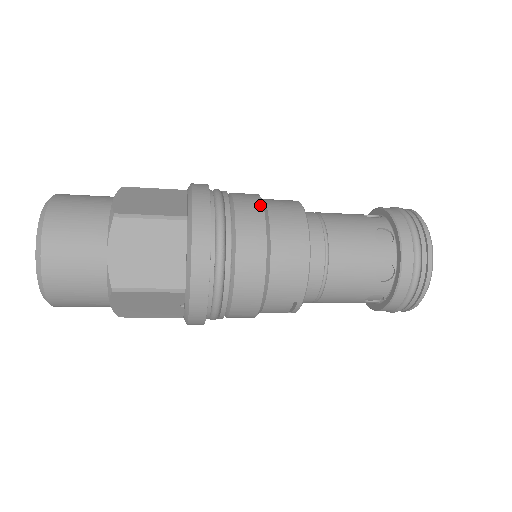
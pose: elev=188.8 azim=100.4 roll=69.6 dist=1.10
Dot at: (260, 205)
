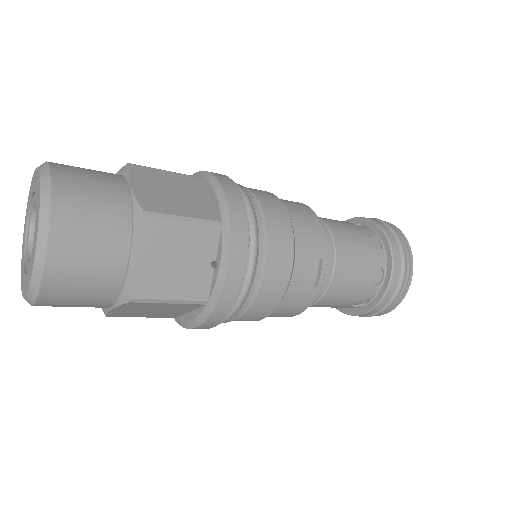
Dot at: occluded
